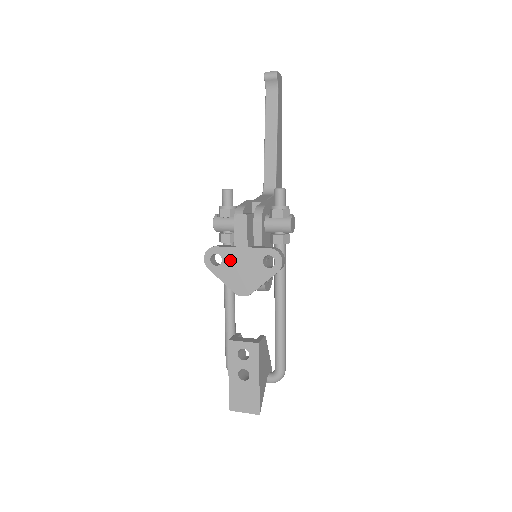
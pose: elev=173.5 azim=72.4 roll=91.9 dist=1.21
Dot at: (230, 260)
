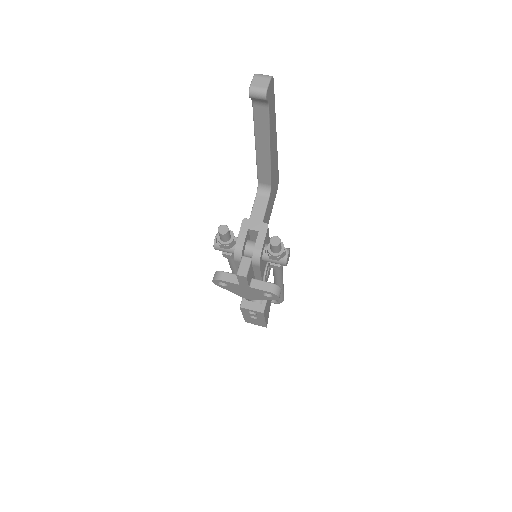
Dot at: (235, 287)
